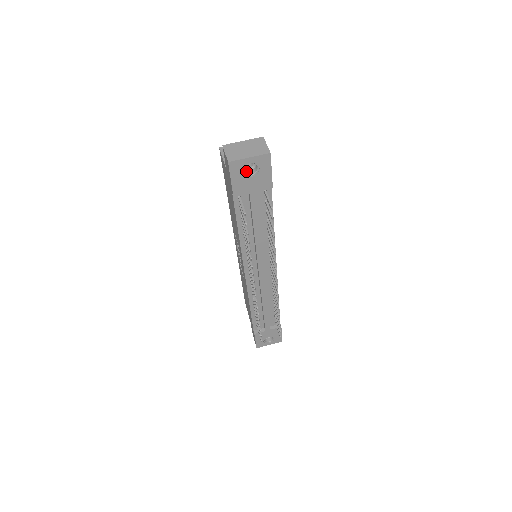
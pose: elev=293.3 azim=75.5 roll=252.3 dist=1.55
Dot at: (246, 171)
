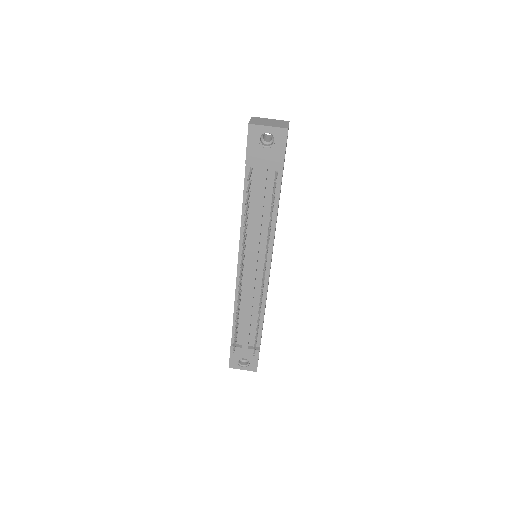
Dot at: (264, 143)
